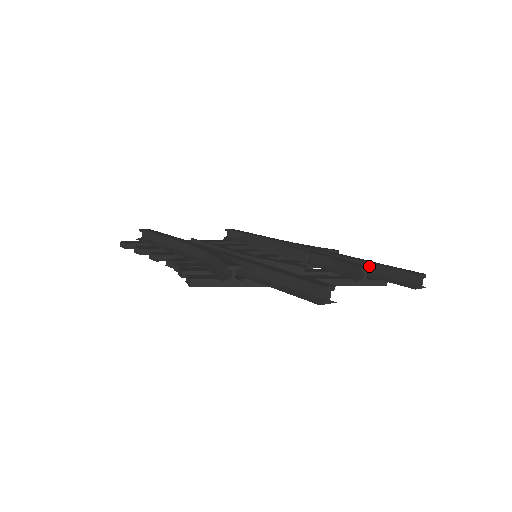
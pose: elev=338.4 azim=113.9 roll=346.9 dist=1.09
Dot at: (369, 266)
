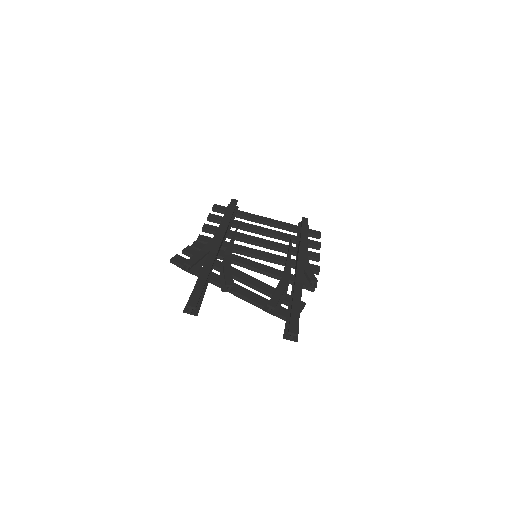
Dot at: (294, 305)
